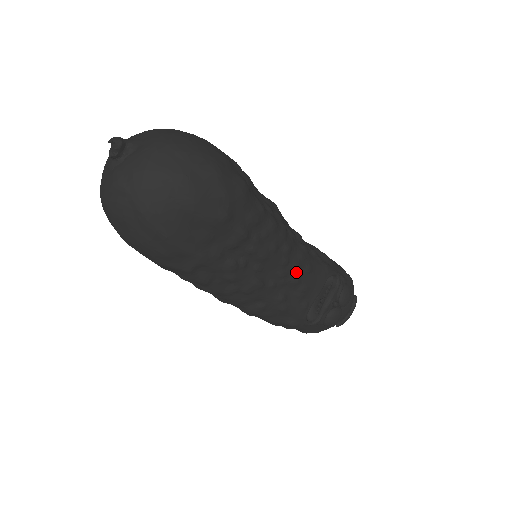
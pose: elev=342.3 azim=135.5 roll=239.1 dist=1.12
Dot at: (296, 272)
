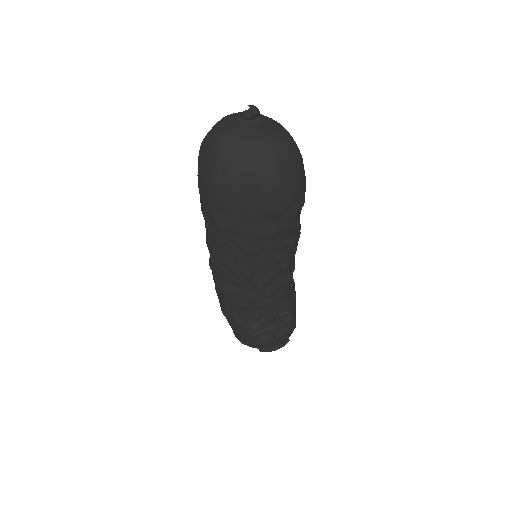
Dot at: (275, 288)
